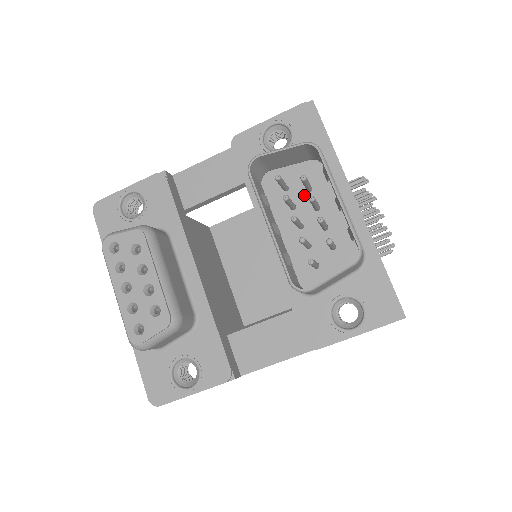
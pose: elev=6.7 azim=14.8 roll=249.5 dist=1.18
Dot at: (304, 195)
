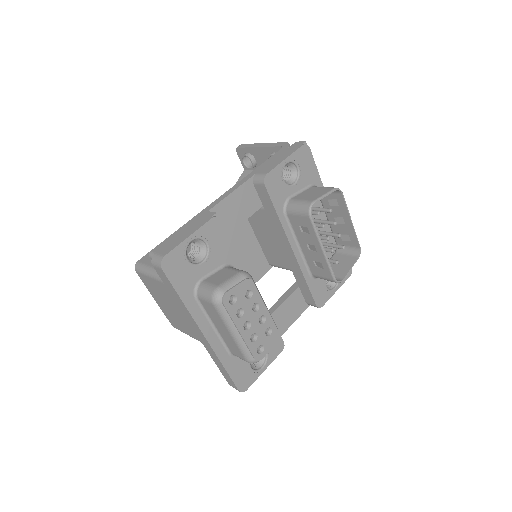
Dot at: occluded
